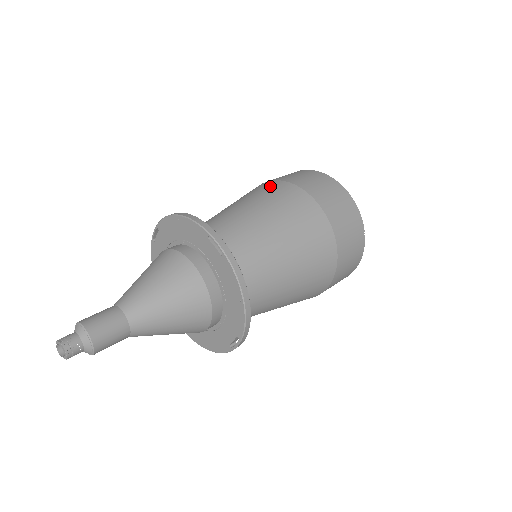
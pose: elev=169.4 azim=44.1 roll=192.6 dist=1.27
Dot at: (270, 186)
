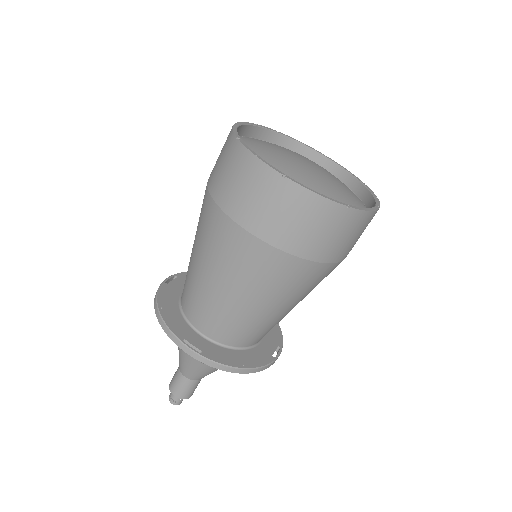
Dot at: (207, 213)
